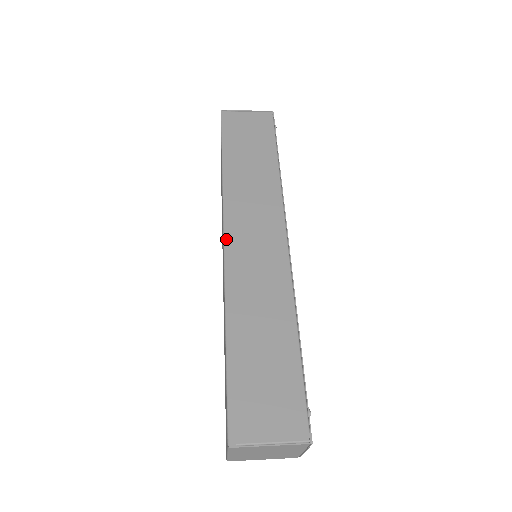
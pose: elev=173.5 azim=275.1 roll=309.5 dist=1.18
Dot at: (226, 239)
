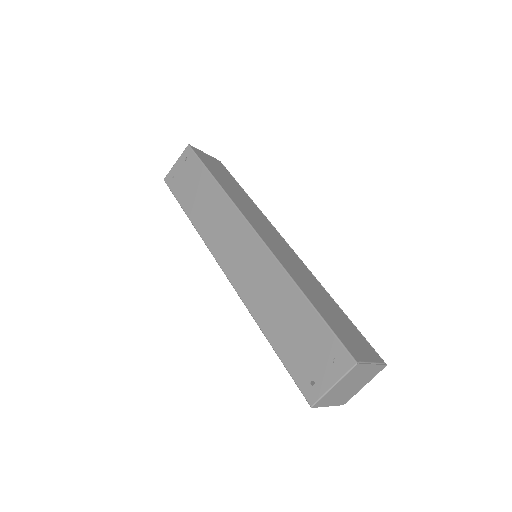
Dot at: (256, 230)
